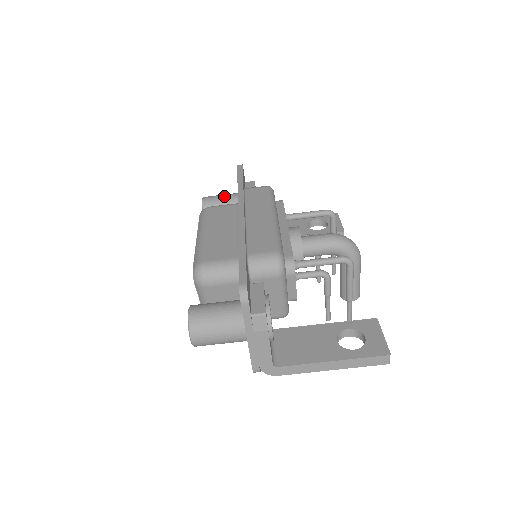
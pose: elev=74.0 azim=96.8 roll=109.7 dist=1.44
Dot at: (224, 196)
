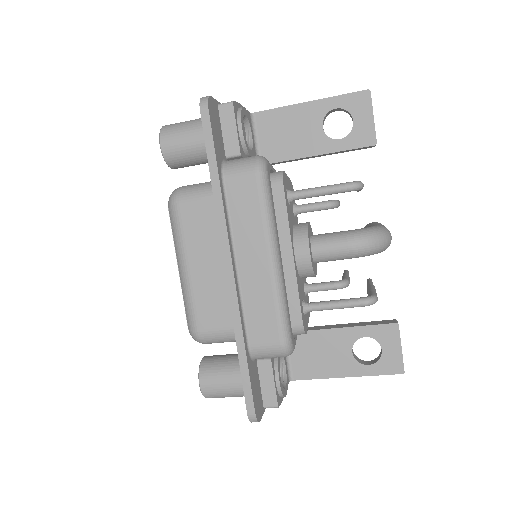
Dot at: (191, 140)
